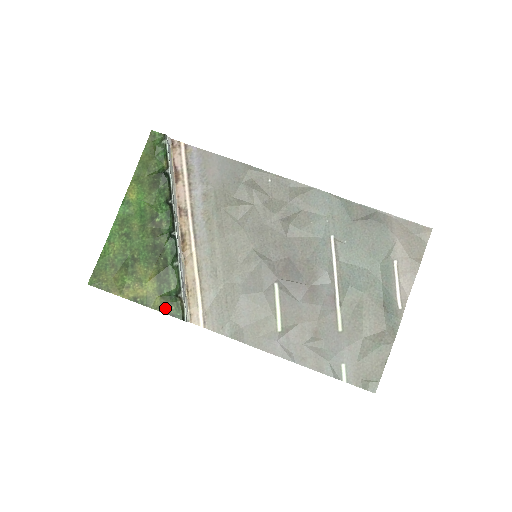
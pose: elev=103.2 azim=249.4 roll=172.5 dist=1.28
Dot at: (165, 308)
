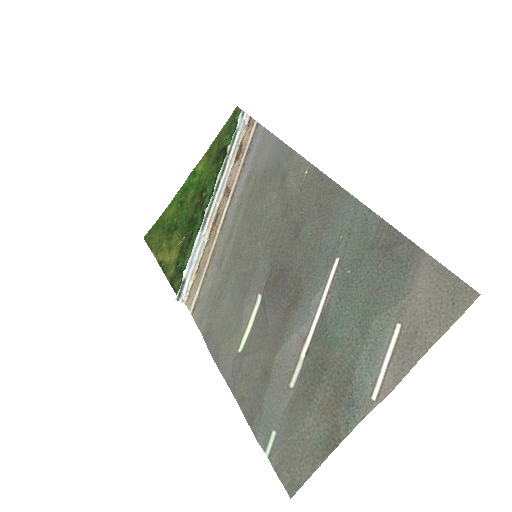
Dot at: (173, 280)
